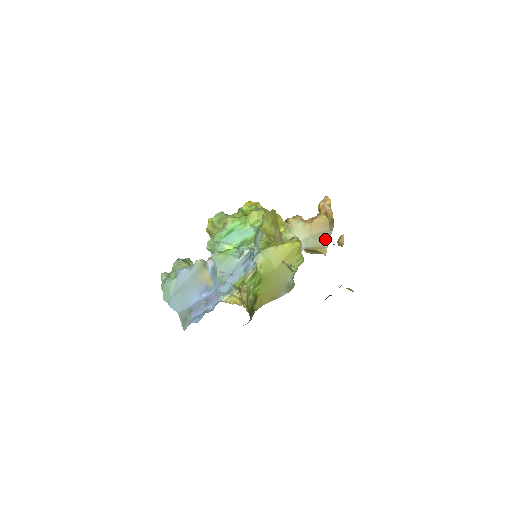
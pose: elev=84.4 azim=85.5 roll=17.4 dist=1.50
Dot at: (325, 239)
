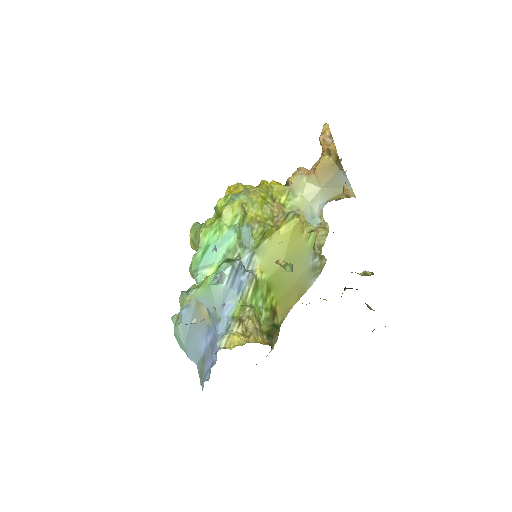
Dot at: (342, 182)
